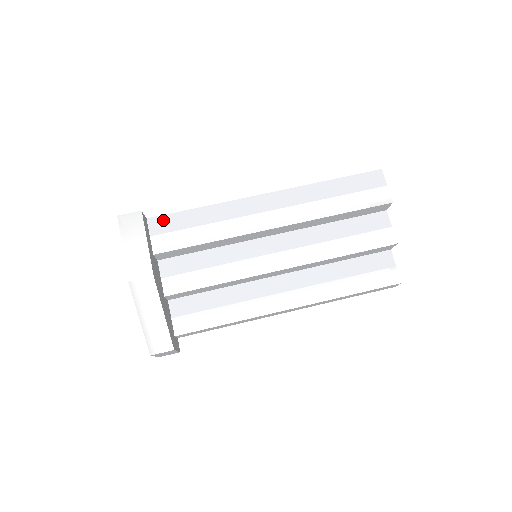
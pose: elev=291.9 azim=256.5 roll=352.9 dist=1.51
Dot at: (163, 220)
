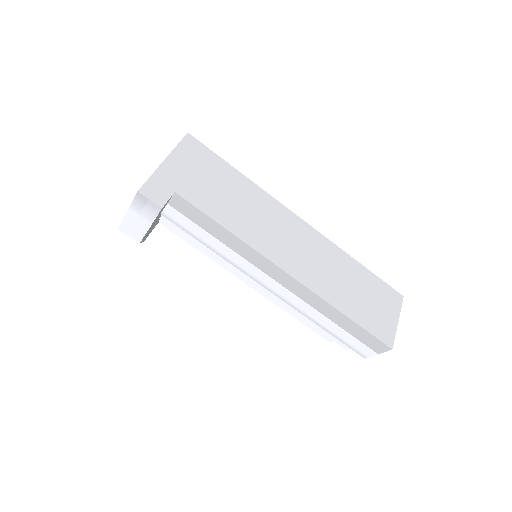
Dot at: (188, 206)
